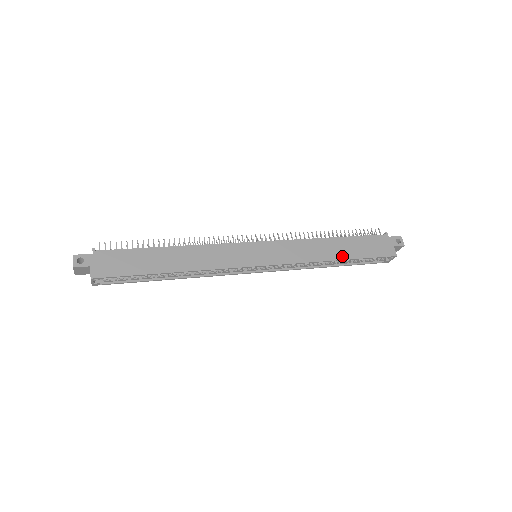
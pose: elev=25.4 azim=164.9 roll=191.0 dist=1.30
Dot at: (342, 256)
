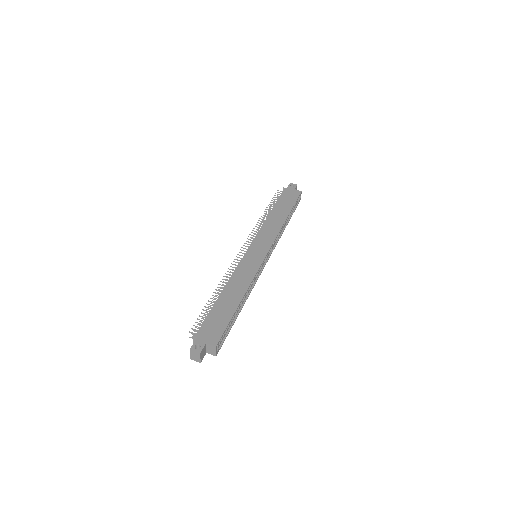
Dot at: (286, 214)
